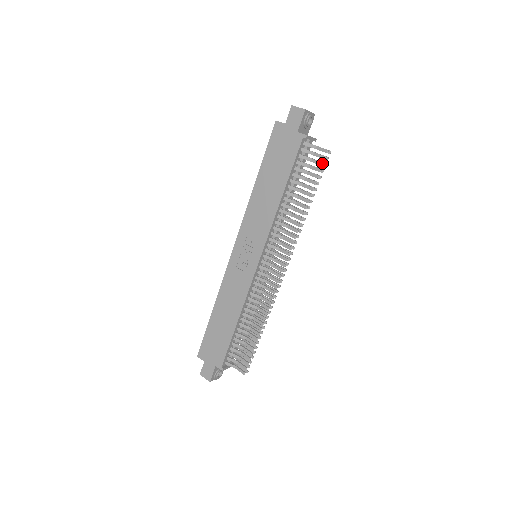
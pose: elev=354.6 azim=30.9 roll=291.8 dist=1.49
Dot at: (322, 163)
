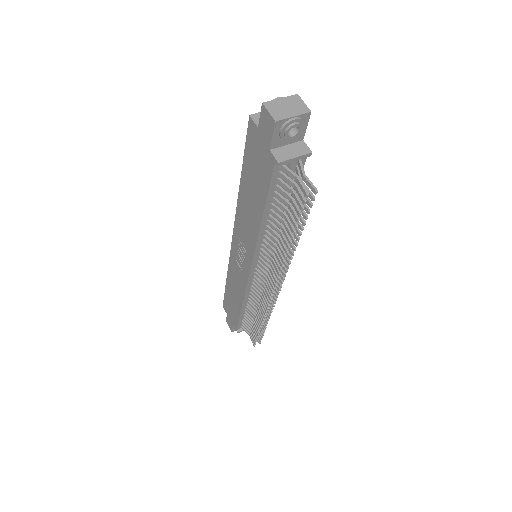
Dot at: (301, 207)
